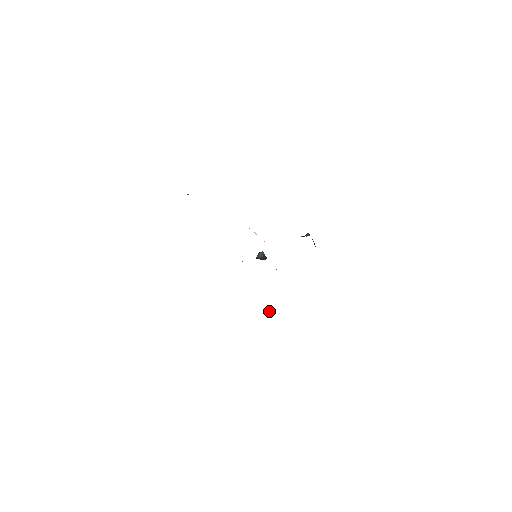
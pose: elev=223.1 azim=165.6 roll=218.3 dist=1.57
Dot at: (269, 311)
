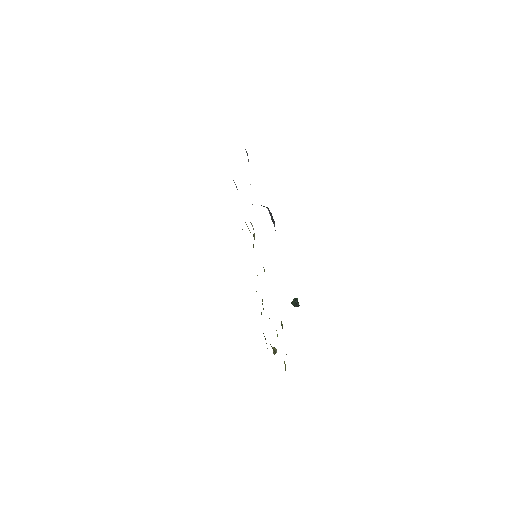
Dot at: (275, 348)
